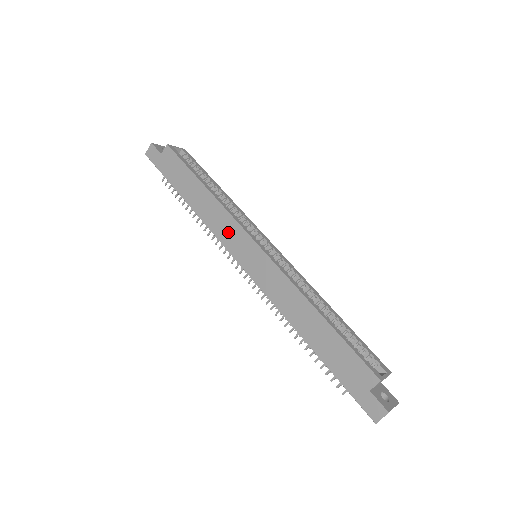
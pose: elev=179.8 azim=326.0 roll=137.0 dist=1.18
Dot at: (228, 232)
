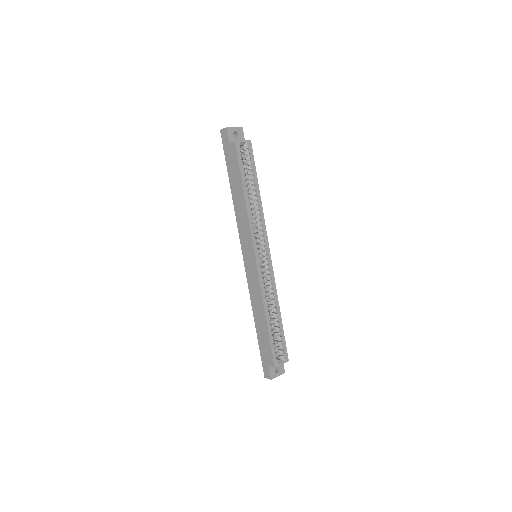
Dot at: (245, 235)
